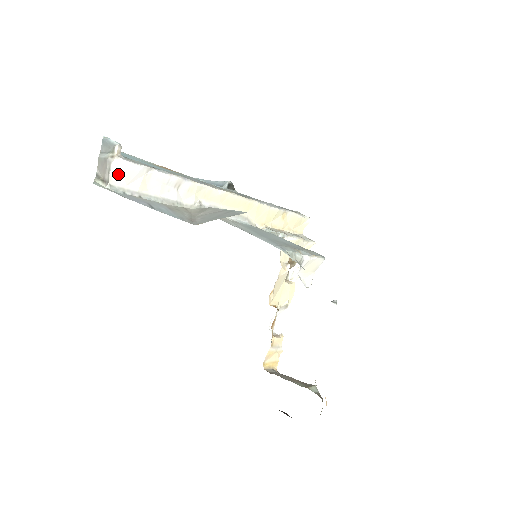
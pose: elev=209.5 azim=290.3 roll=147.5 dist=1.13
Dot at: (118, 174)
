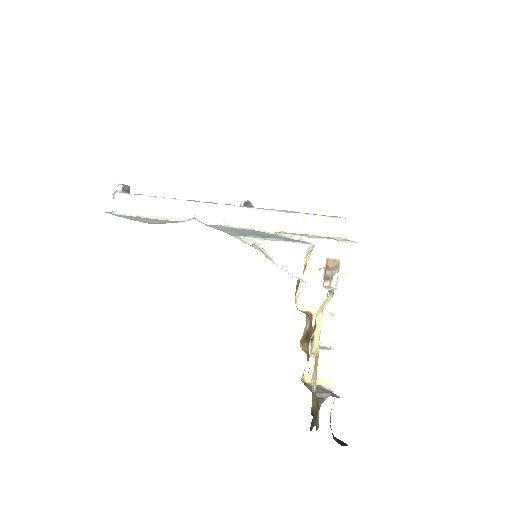
Dot at: (119, 203)
